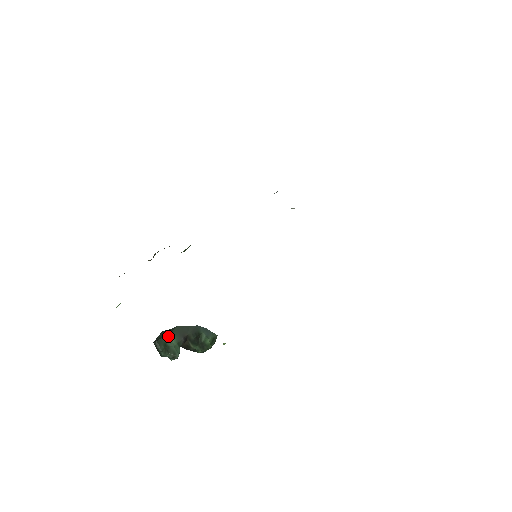
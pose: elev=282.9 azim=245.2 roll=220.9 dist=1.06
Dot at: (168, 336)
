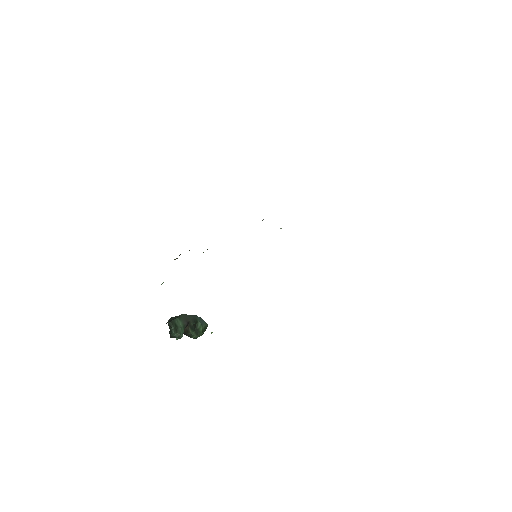
Dot at: (177, 320)
